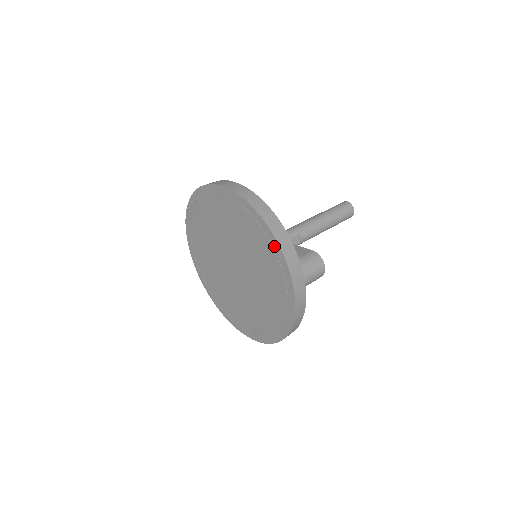
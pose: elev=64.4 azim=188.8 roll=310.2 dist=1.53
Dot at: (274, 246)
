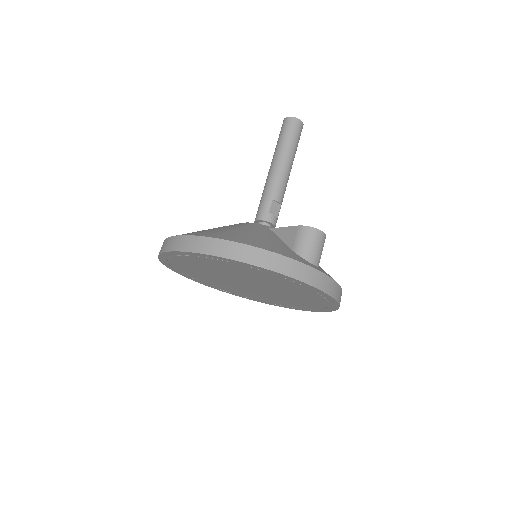
Dot at: (265, 271)
